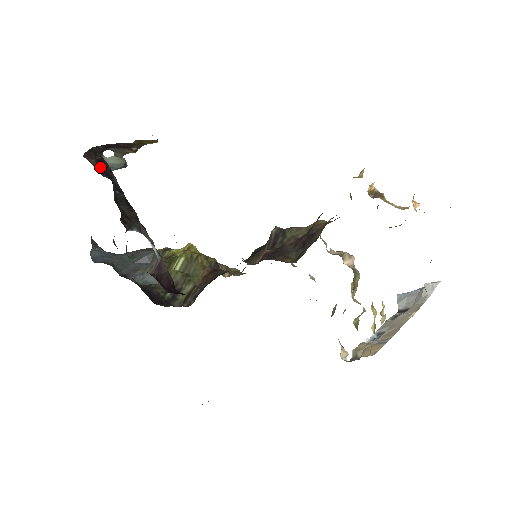
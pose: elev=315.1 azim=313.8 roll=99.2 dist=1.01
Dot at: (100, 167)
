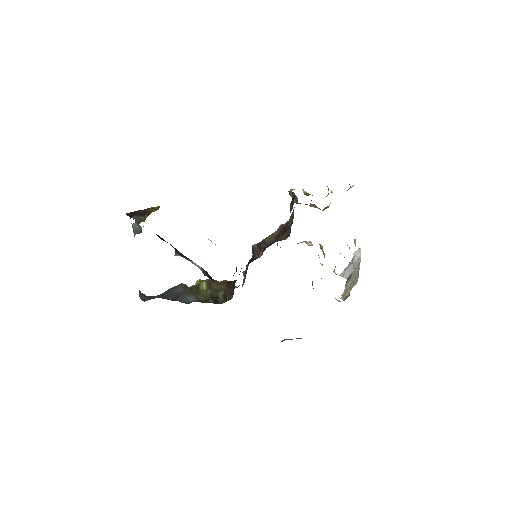
Dot at: occluded
